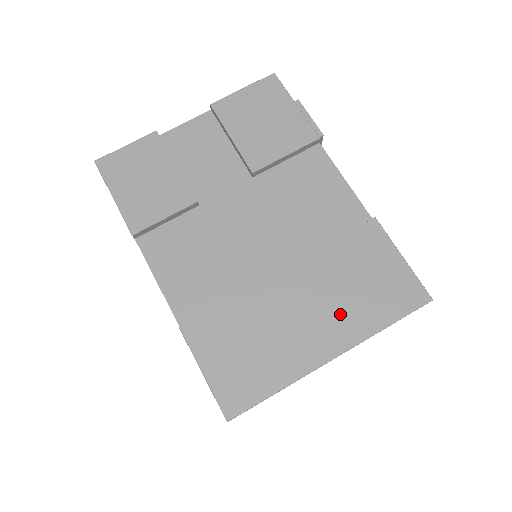
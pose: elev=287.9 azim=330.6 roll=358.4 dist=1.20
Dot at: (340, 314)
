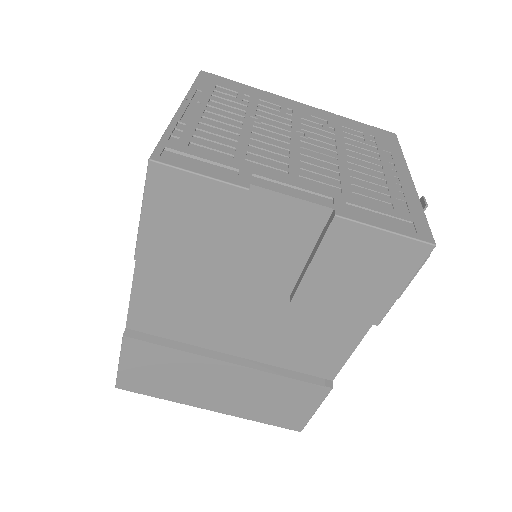
Dot at: (240, 402)
